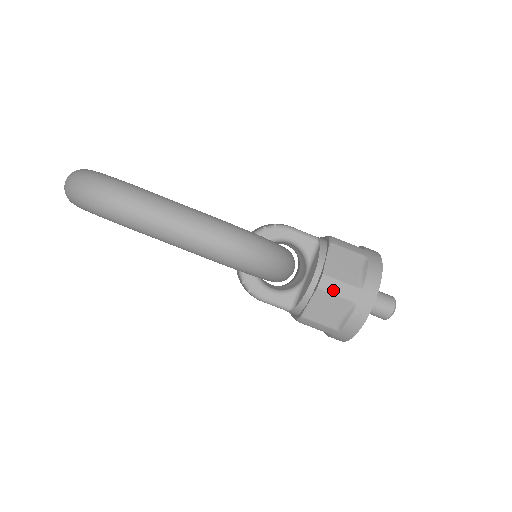
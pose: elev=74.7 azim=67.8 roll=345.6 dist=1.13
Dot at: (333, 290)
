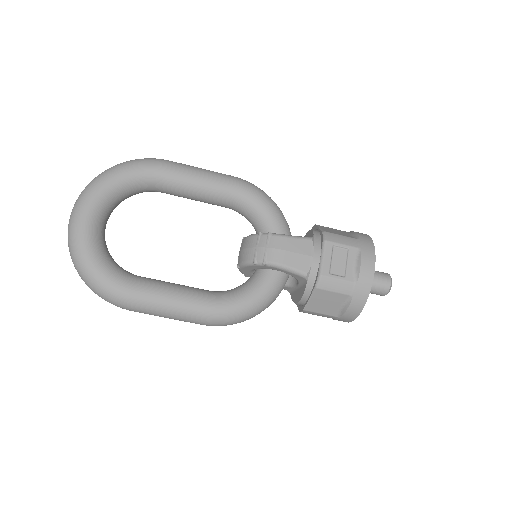
Dot at: (313, 314)
